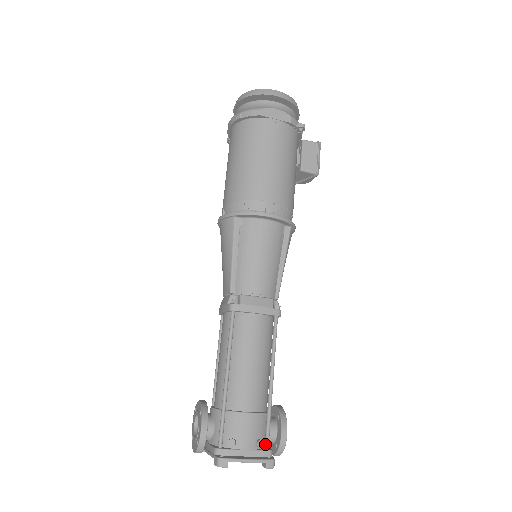
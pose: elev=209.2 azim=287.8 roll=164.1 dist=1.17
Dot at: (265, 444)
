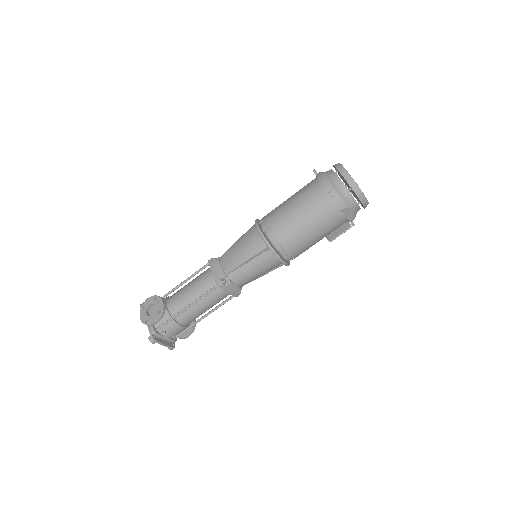
Dot at: (176, 337)
